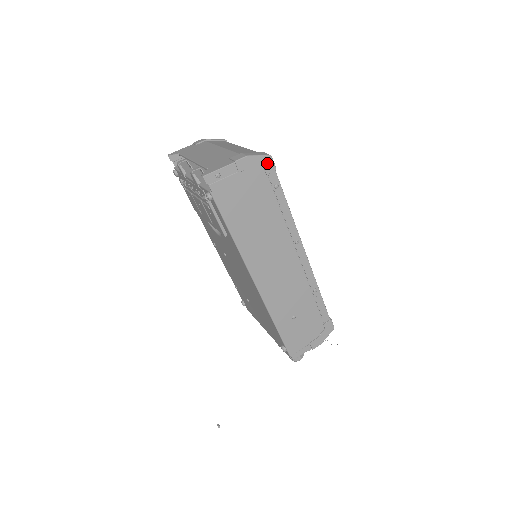
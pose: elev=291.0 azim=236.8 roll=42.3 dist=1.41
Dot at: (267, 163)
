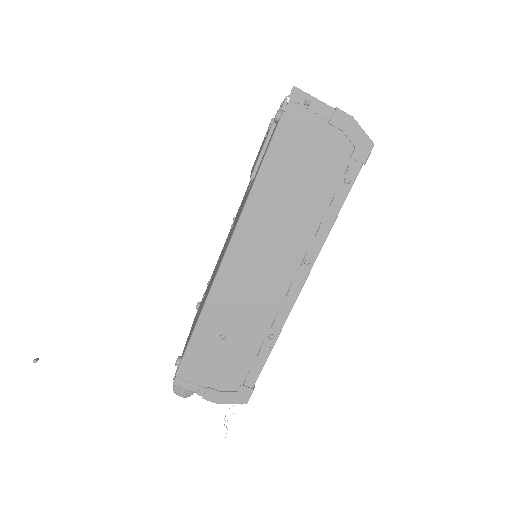
Dot at: (363, 147)
